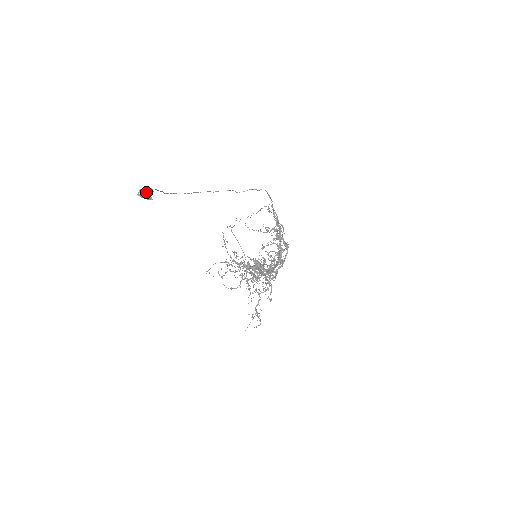
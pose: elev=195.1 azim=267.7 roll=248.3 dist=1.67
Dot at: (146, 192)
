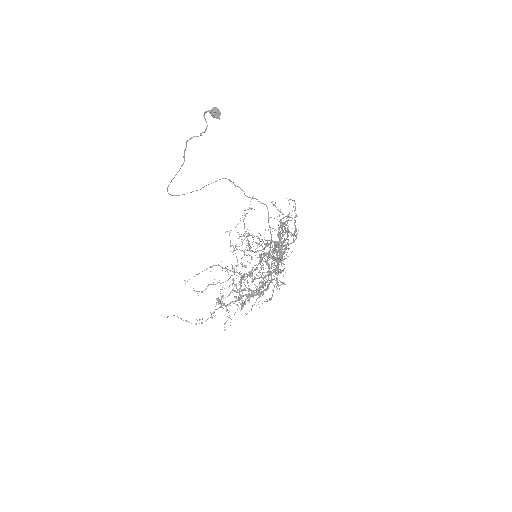
Dot at: (218, 109)
